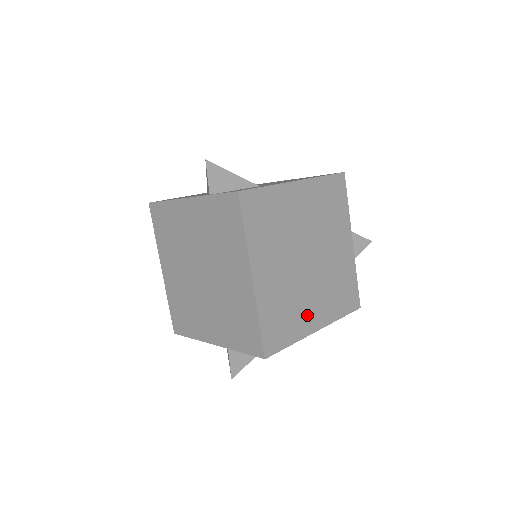
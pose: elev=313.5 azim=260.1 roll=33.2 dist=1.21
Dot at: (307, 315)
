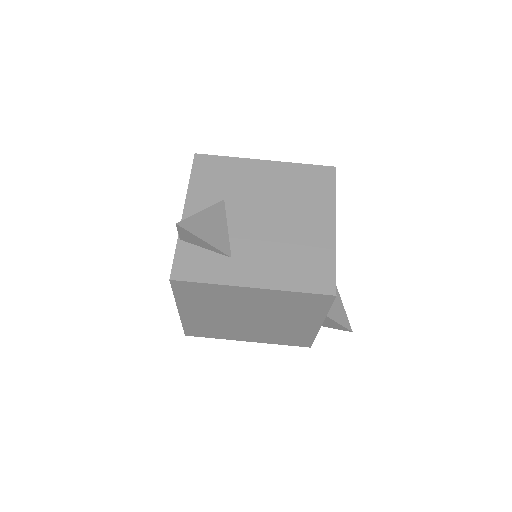
Dot at: (238, 335)
